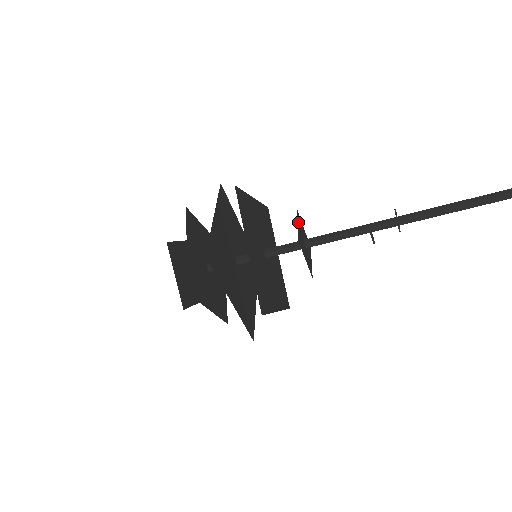
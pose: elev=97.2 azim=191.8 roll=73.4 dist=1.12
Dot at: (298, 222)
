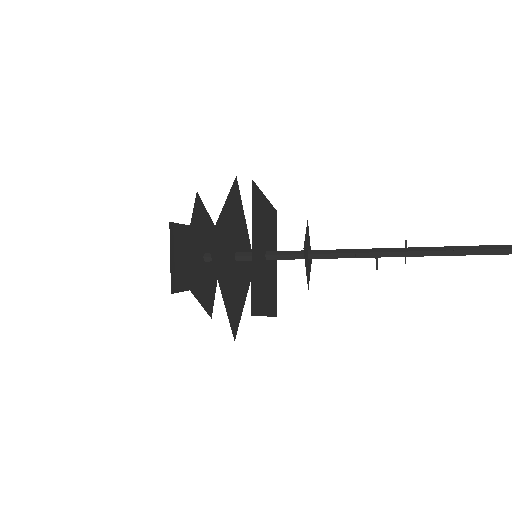
Dot at: (306, 231)
